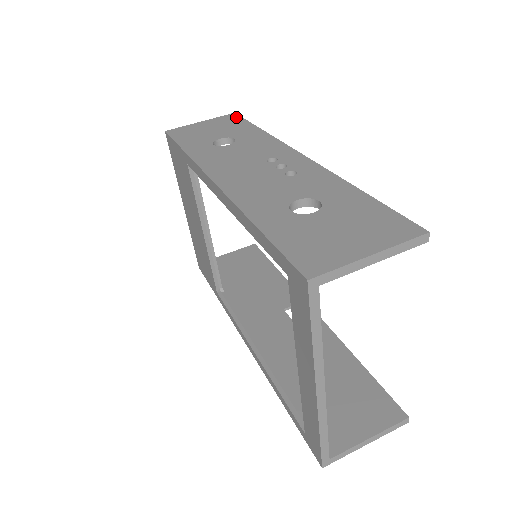
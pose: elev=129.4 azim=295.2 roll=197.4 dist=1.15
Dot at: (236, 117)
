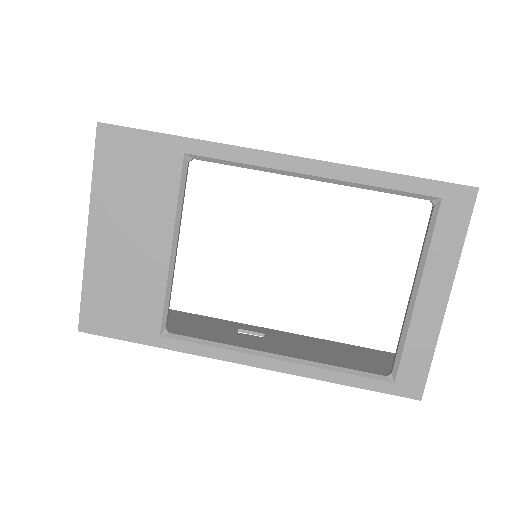
Dot at: occluded
